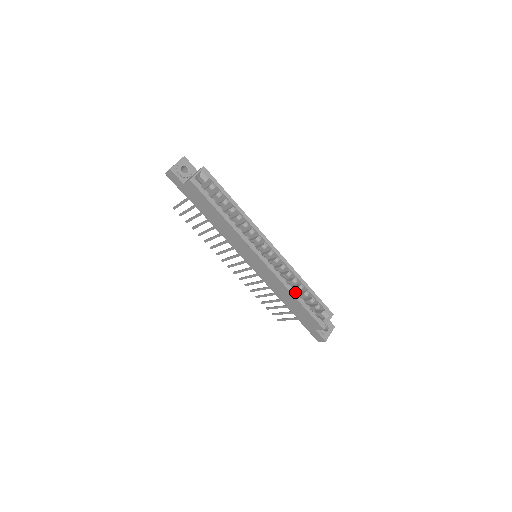
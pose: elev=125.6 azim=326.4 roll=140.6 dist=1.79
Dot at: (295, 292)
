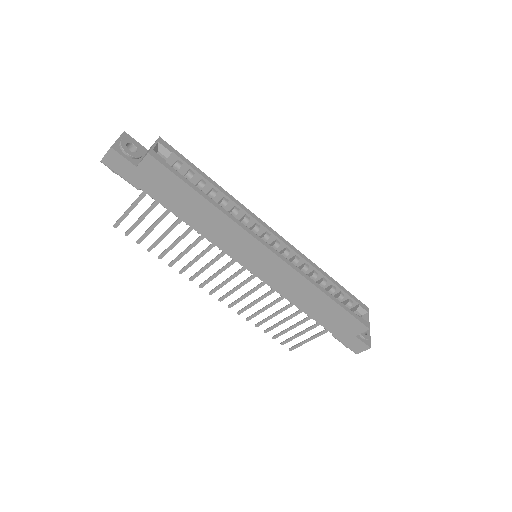
Dot at: (322, 289)
